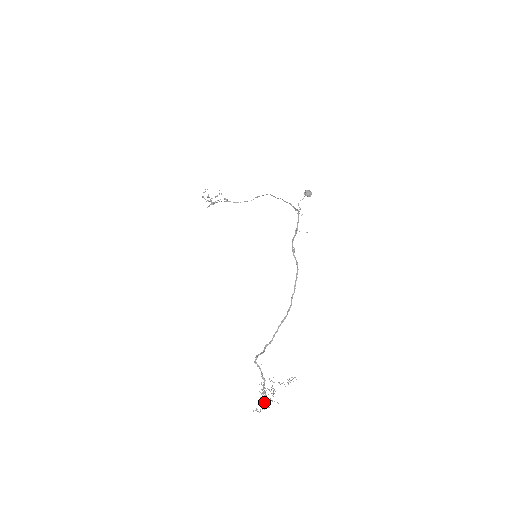
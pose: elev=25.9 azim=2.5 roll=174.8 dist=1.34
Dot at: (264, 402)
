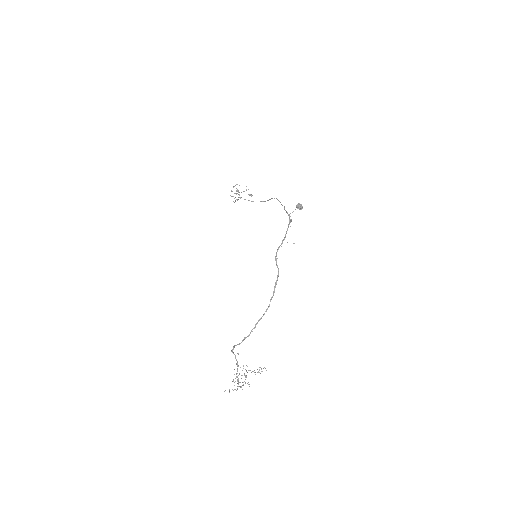
Dot at: (238, 384)
